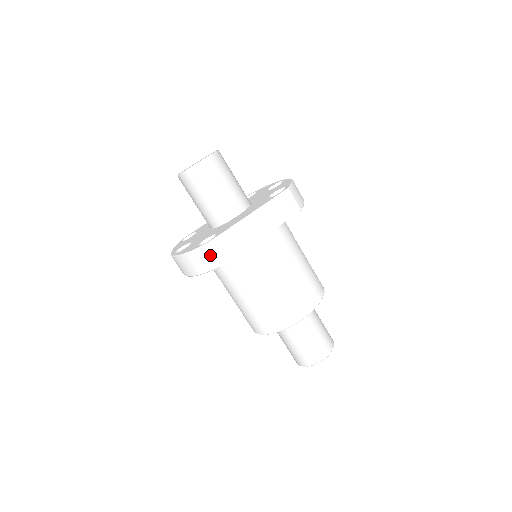
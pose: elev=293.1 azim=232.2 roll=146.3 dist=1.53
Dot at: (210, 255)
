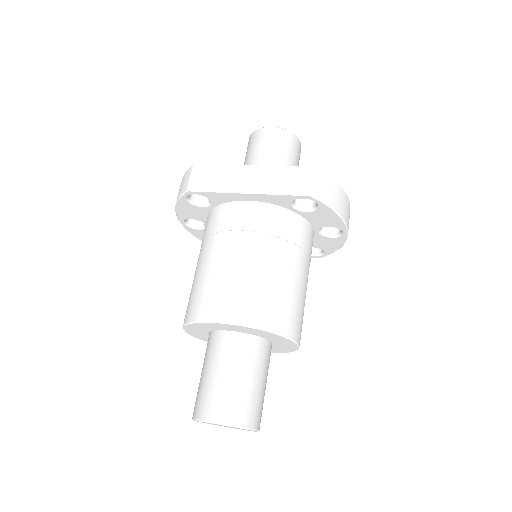
Dot at: (189, 176)
